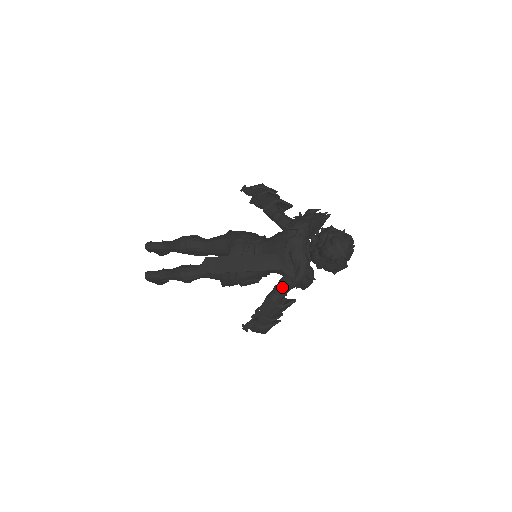
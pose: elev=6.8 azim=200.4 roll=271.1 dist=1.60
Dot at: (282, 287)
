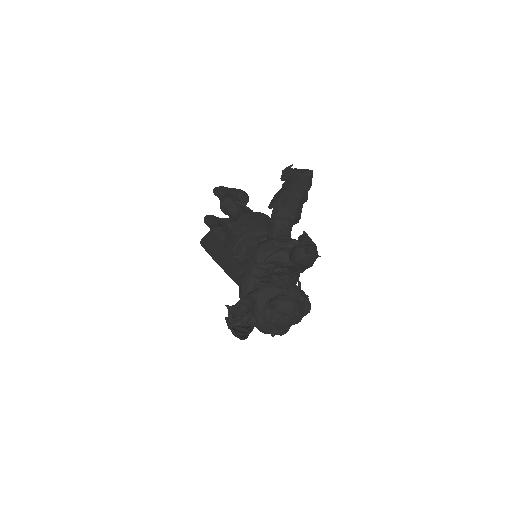
Dot at: occluded
